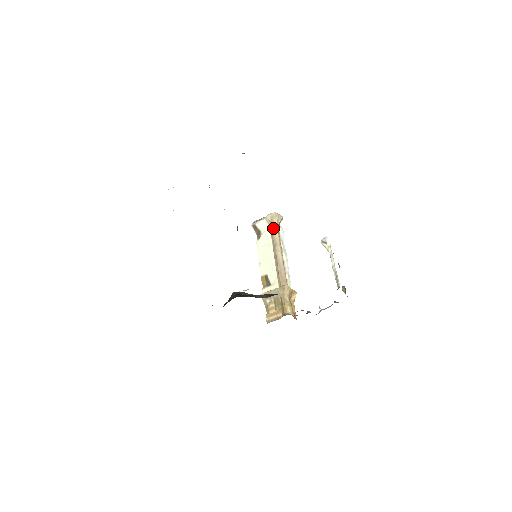
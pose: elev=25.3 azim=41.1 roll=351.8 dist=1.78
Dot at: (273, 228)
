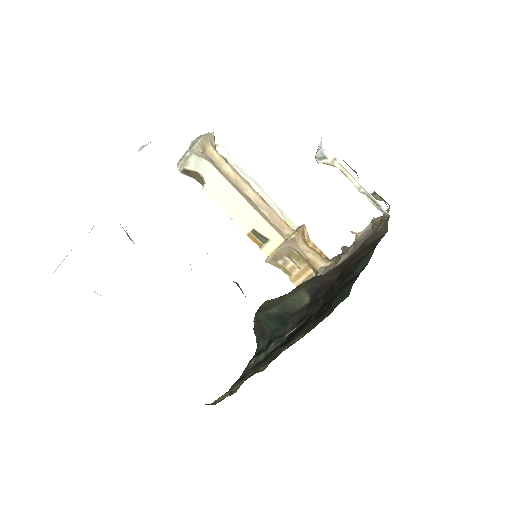
Dot at: (215, 161)
